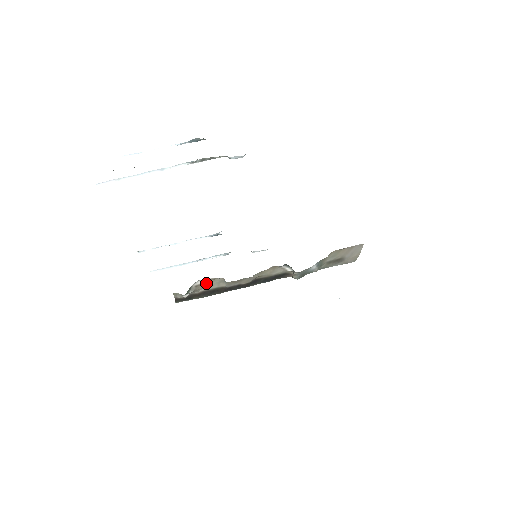
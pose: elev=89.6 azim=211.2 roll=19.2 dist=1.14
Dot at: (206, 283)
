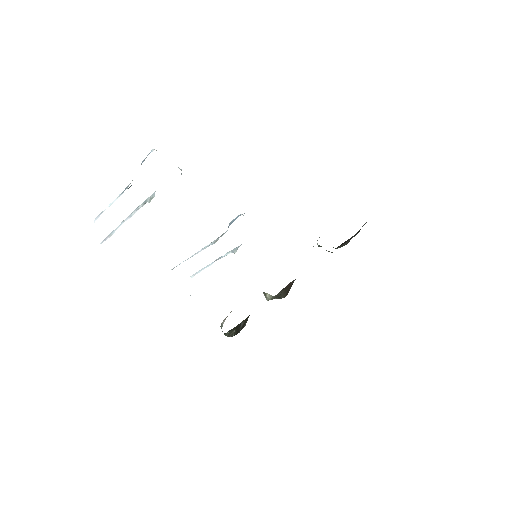
Dot at: occluded
